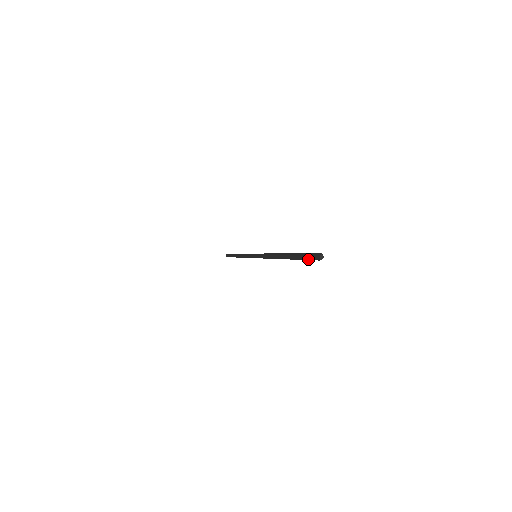
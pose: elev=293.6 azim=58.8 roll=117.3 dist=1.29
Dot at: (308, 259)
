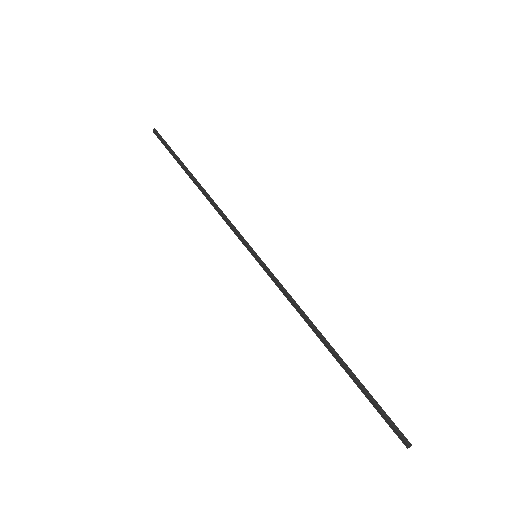
Dot at: occluded
